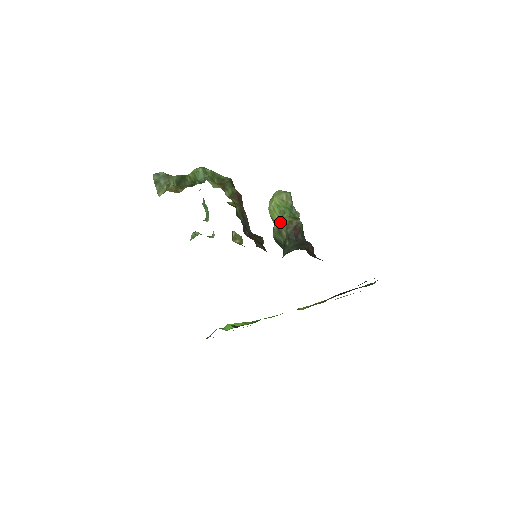
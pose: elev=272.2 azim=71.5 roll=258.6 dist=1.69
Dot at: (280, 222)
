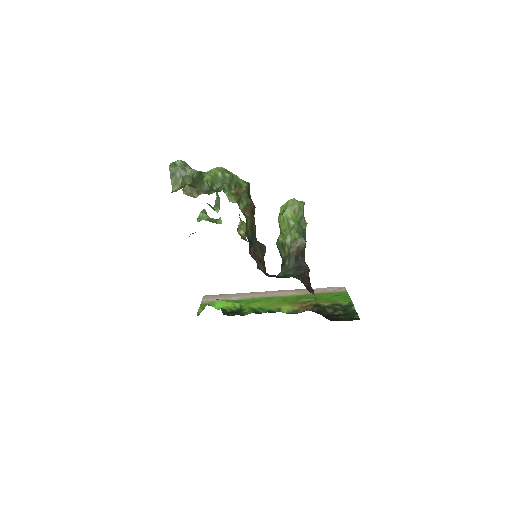
Dot at: (286, 238)
